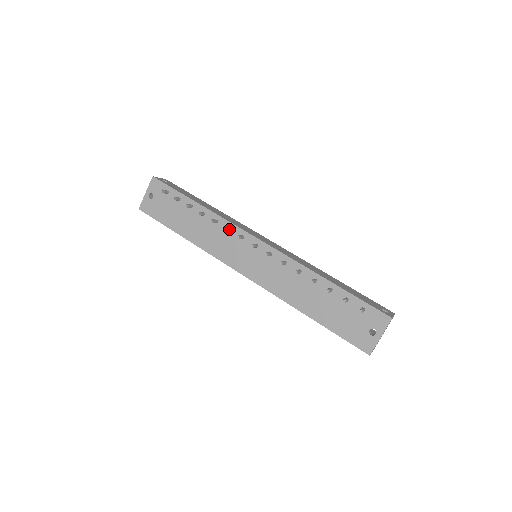
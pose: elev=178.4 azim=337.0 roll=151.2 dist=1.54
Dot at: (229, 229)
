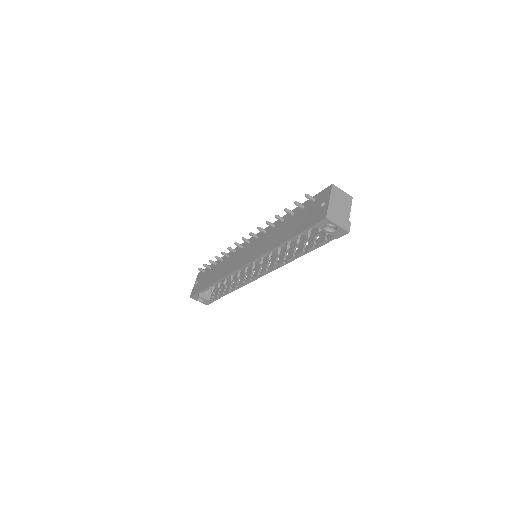
Dot at: (233, 250)
